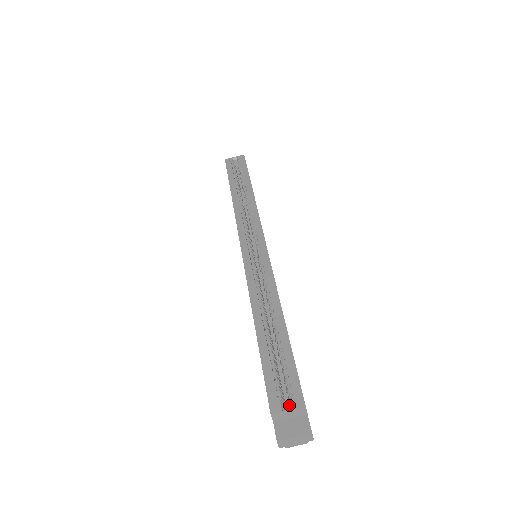
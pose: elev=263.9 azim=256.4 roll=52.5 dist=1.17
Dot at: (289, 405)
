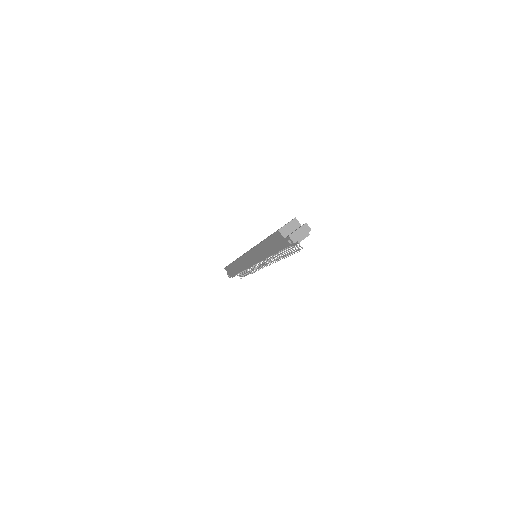
Dot at: occluded
